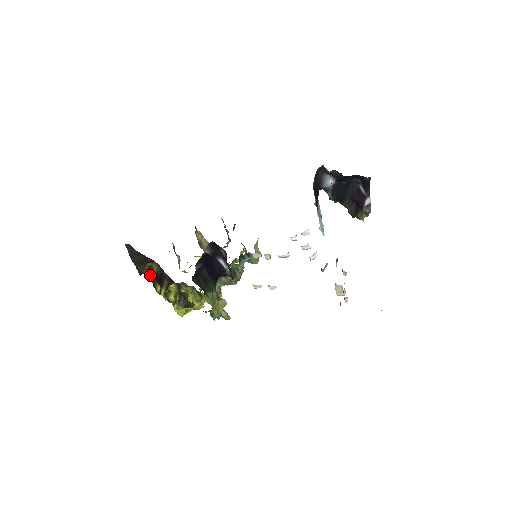
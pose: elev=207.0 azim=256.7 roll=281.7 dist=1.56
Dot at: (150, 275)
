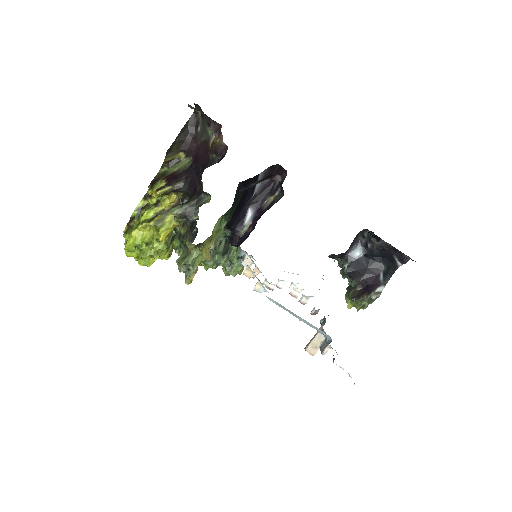
Dot at: (161, 170)
